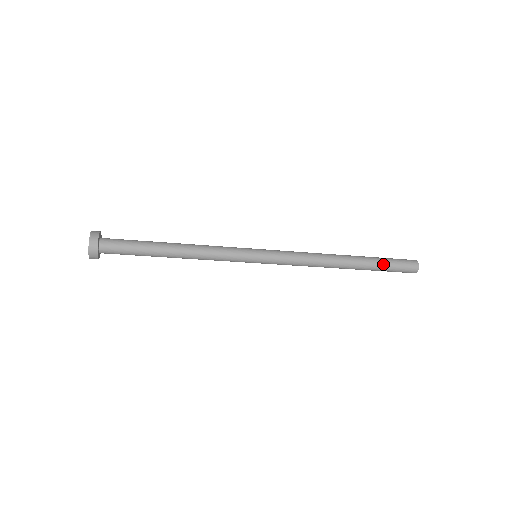
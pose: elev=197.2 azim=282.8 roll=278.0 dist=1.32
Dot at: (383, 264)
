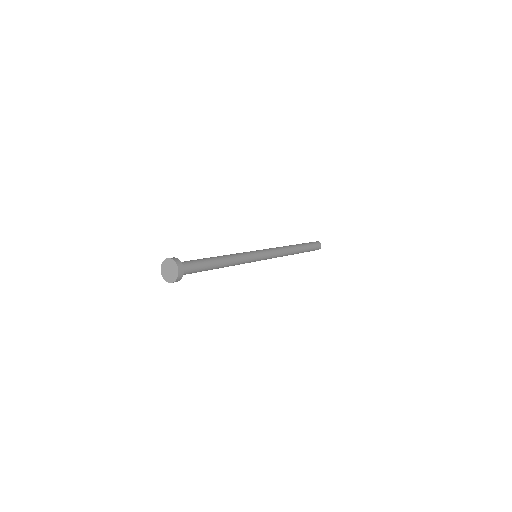
Dot at: (308, 251)
